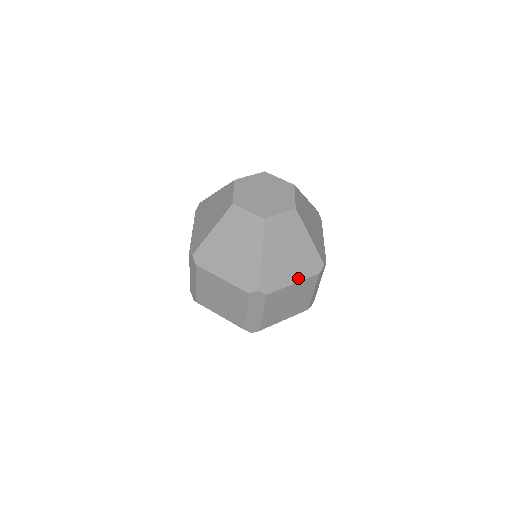
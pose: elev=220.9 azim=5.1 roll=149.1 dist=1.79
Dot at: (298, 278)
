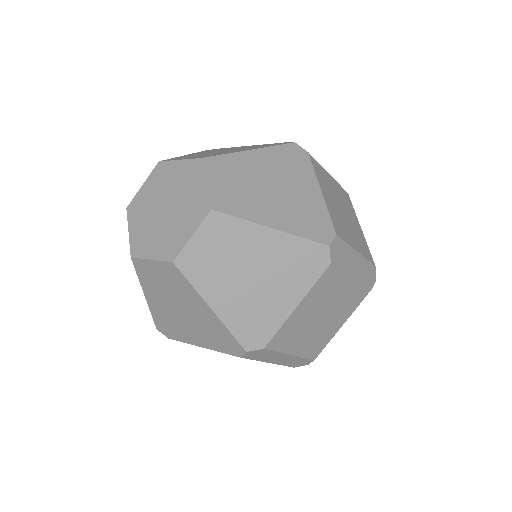
Dot at: (207, 345)
